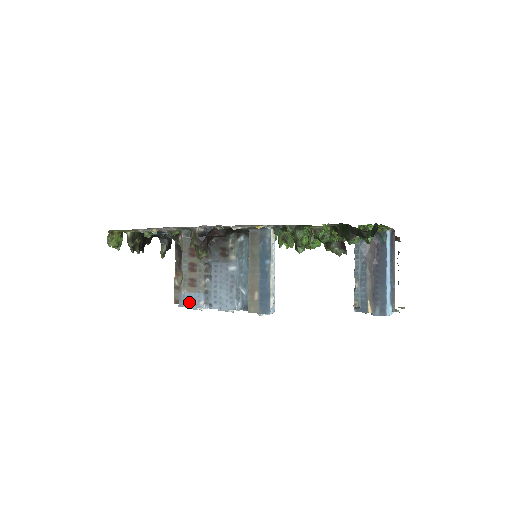
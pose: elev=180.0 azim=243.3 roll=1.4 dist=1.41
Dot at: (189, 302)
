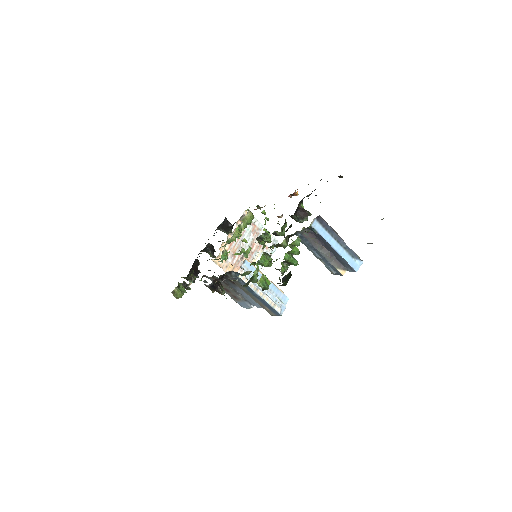
Dot at: (243, 306)
